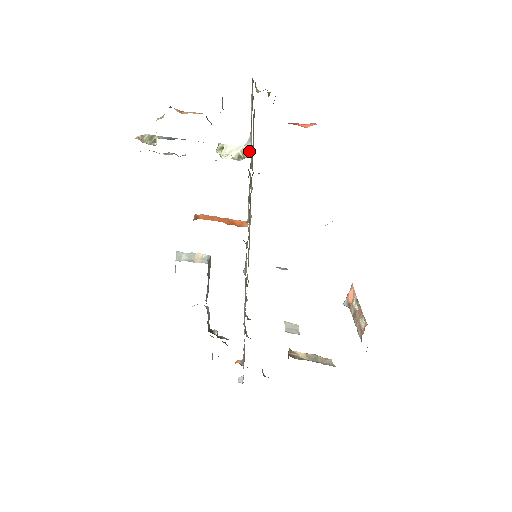
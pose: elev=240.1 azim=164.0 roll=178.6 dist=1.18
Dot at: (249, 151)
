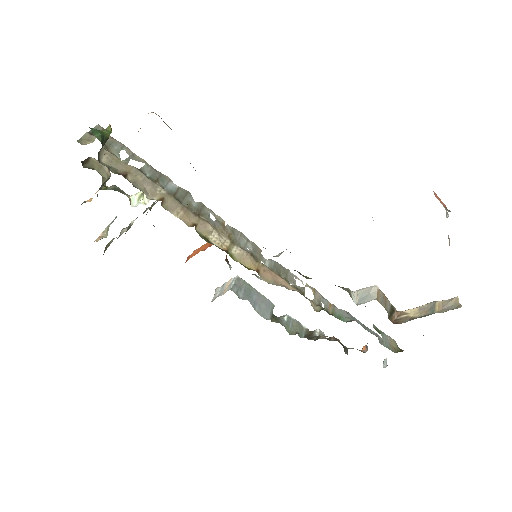
Dot at: (155, 180)
